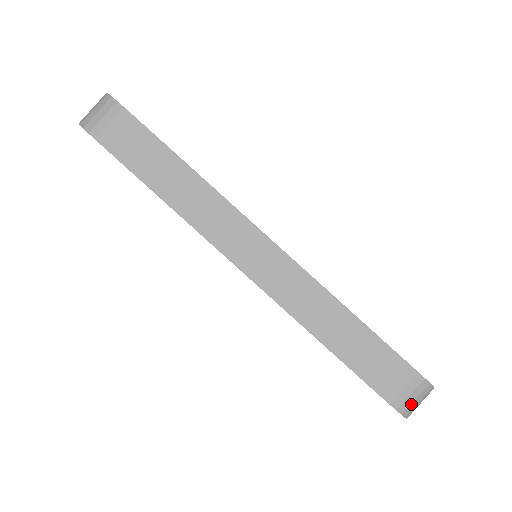
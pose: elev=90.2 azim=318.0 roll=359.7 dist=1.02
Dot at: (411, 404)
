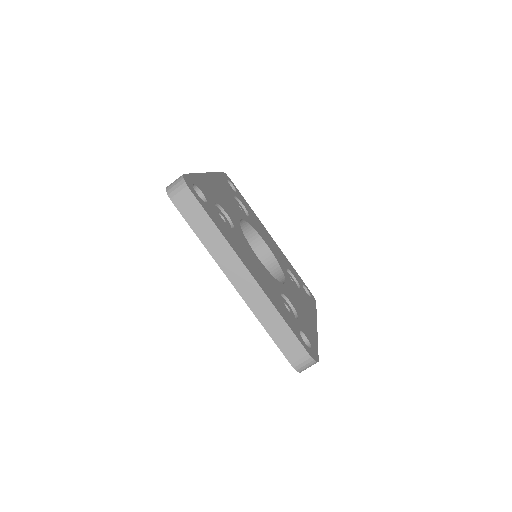
Dot at: (302, 367)
